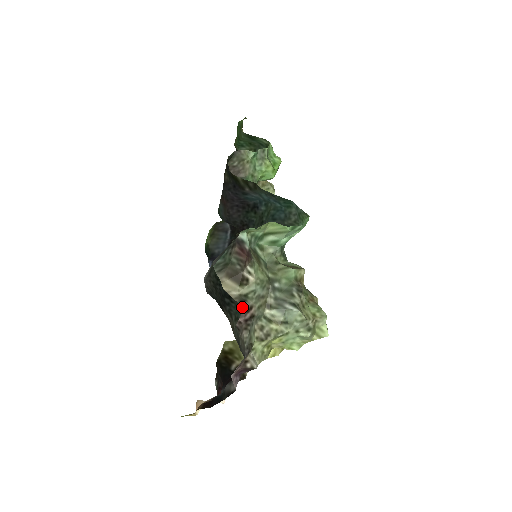
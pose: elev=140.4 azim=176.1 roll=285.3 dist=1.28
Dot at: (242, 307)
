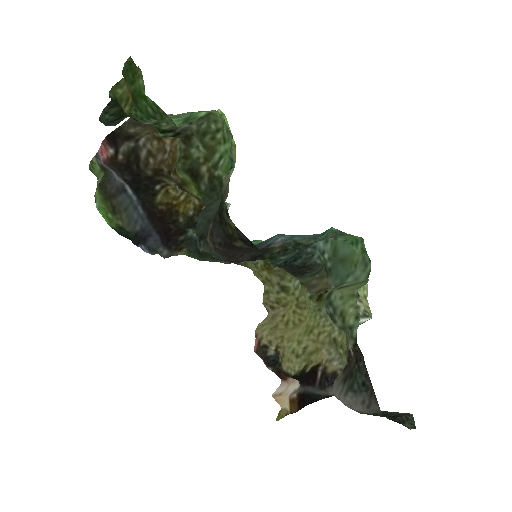
Dot at: (410, 414)
